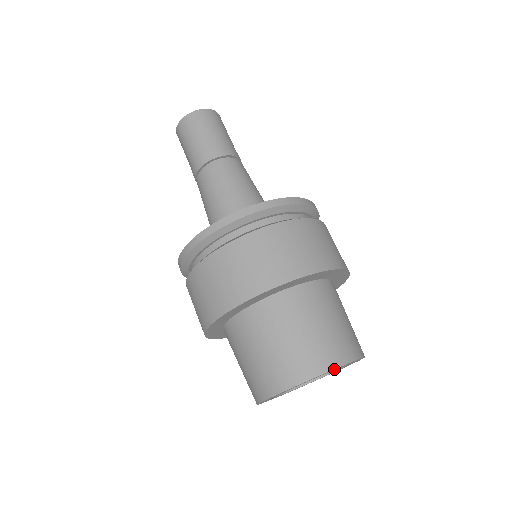
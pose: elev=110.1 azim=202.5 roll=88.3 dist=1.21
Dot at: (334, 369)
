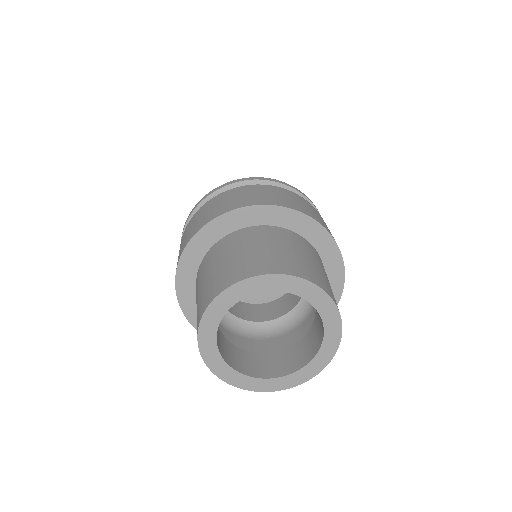
Dot at: (267, 278)
